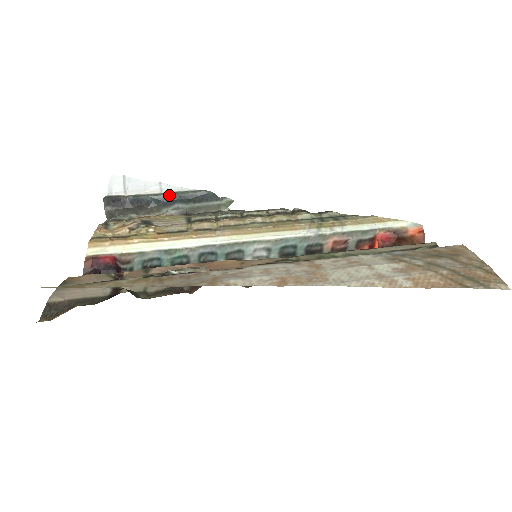
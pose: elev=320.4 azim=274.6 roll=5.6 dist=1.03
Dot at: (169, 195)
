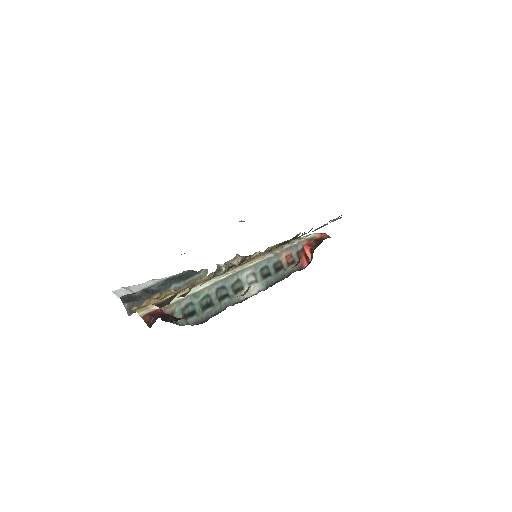
Dot at: (165, 281)
